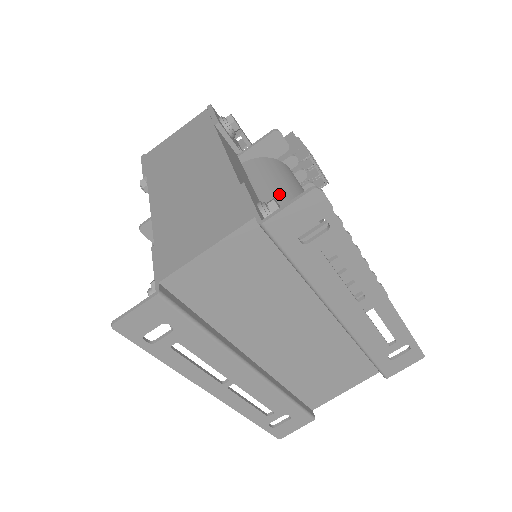
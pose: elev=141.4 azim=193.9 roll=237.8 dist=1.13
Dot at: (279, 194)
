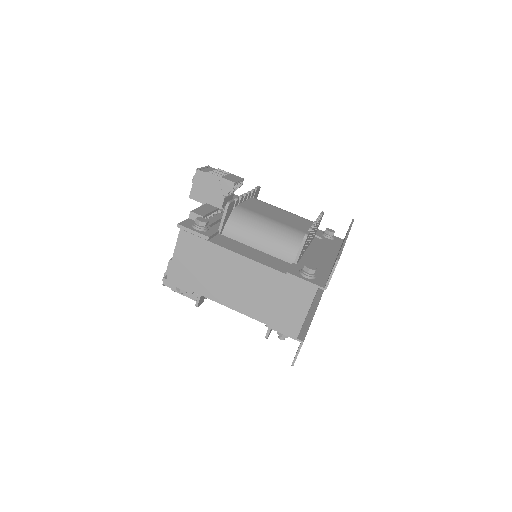
Dot at: (273, 241)
